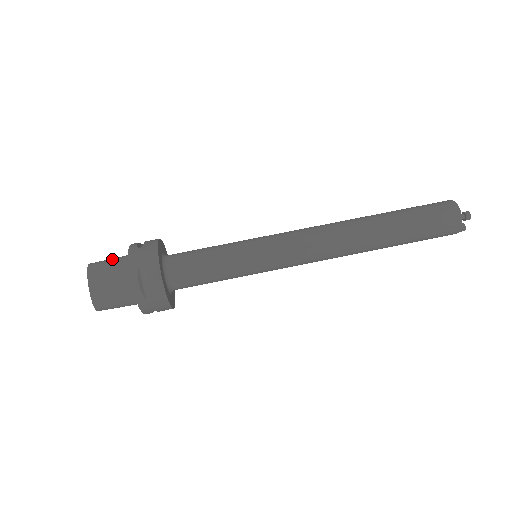
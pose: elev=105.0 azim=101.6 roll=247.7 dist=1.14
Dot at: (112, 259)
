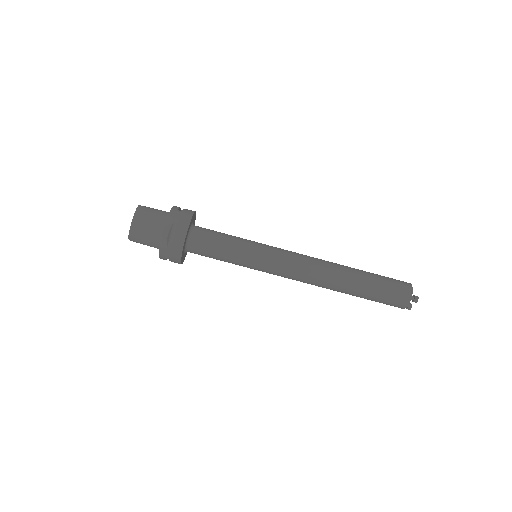
Dot at: (157, 209)
